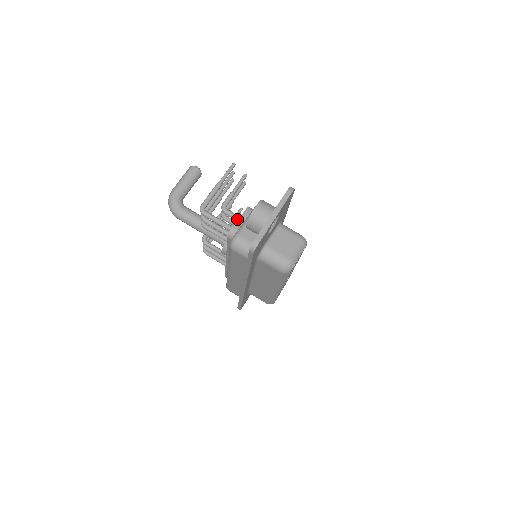
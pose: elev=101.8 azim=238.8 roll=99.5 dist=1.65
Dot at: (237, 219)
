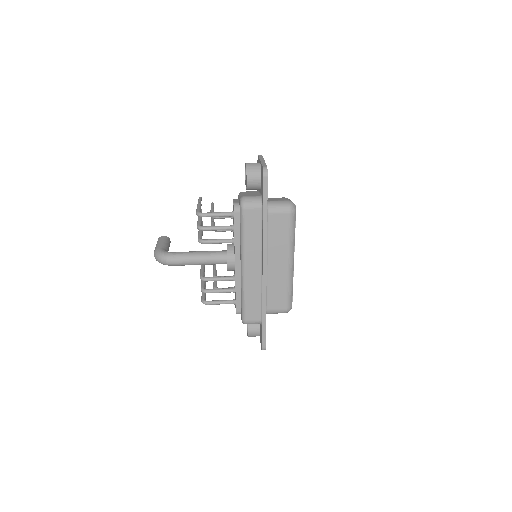
Dot at: occluded
